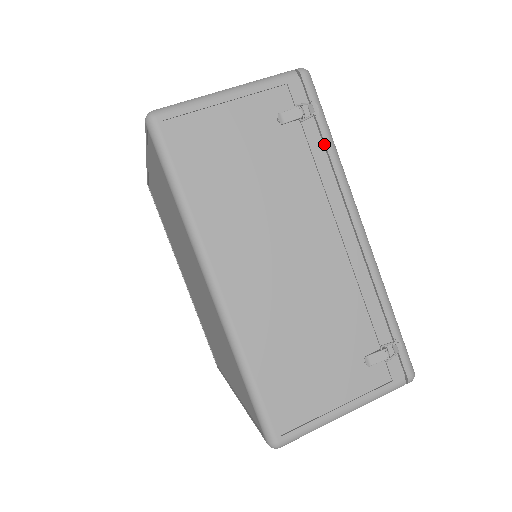
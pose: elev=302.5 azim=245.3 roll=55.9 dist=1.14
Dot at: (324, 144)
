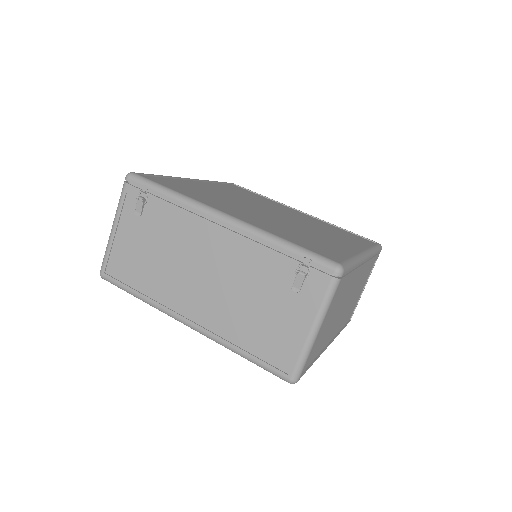
Dot at: (166, 199)
